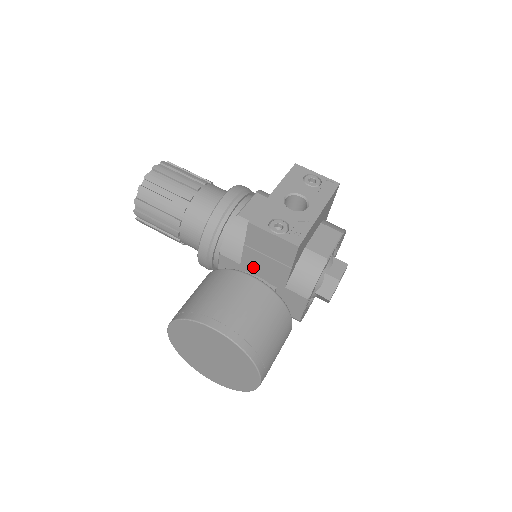
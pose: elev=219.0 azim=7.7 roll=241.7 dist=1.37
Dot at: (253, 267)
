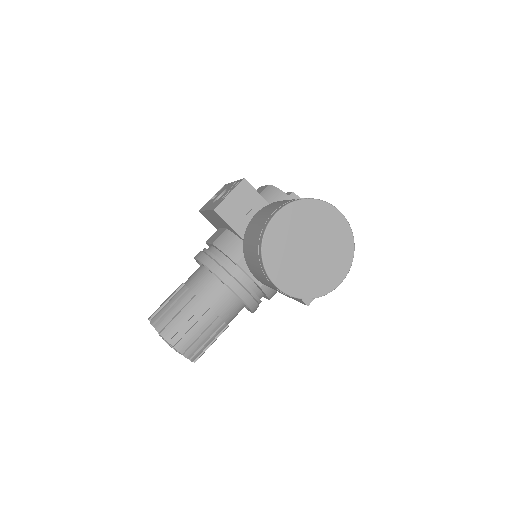
Dot at: occluded
